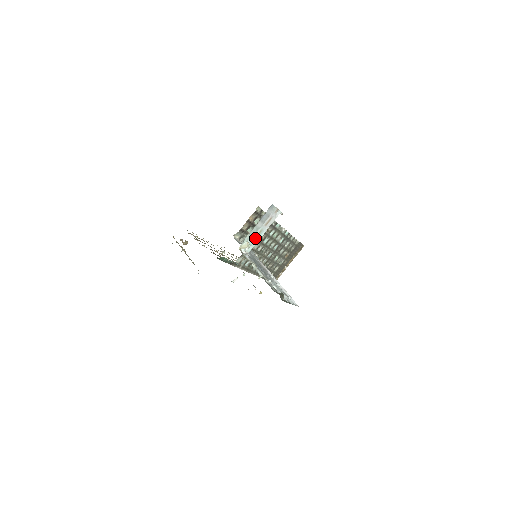
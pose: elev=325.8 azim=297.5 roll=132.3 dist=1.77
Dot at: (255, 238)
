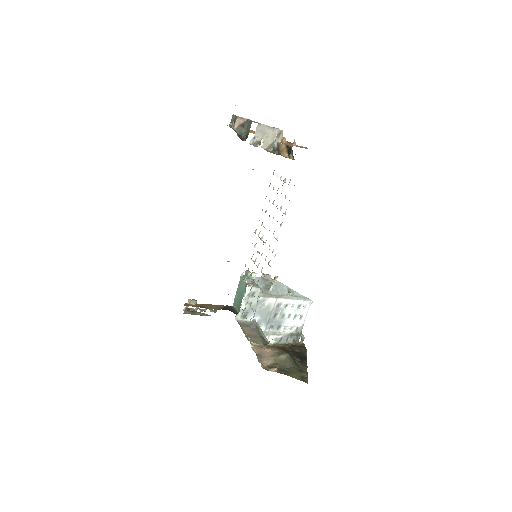
Dot at: occluded
